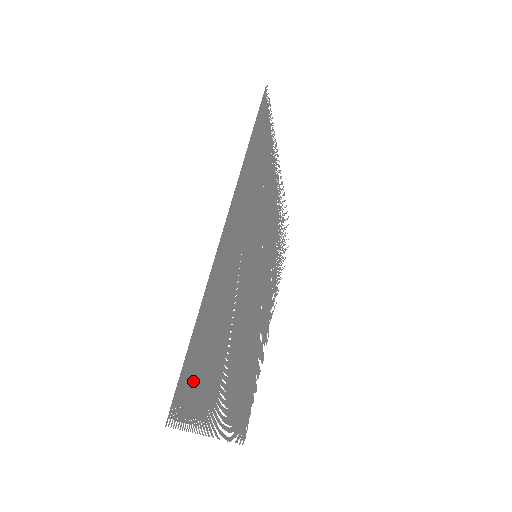
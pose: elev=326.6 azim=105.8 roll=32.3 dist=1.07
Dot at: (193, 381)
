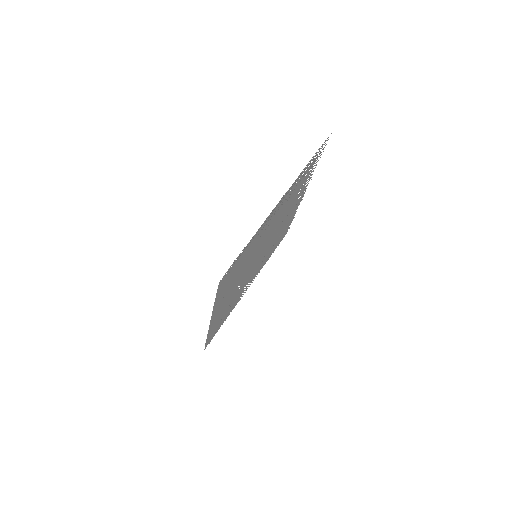
Dot at: occluded
